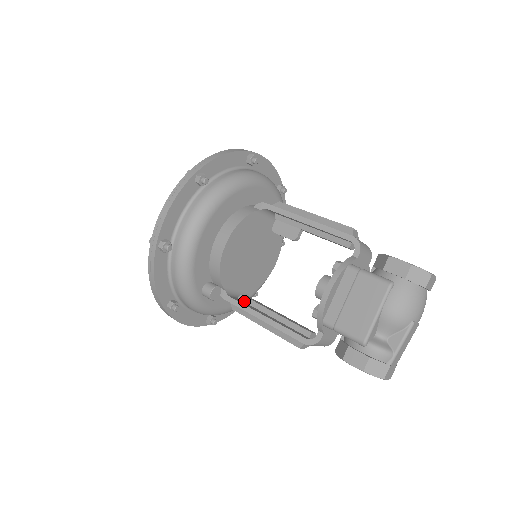
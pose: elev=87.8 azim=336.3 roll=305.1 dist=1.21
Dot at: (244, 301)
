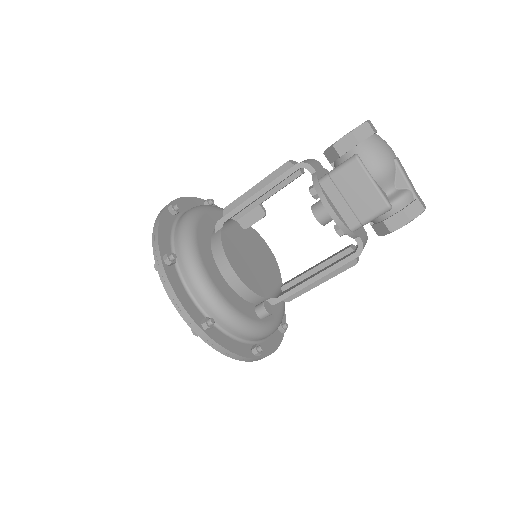
Dot at: (288, 288)
